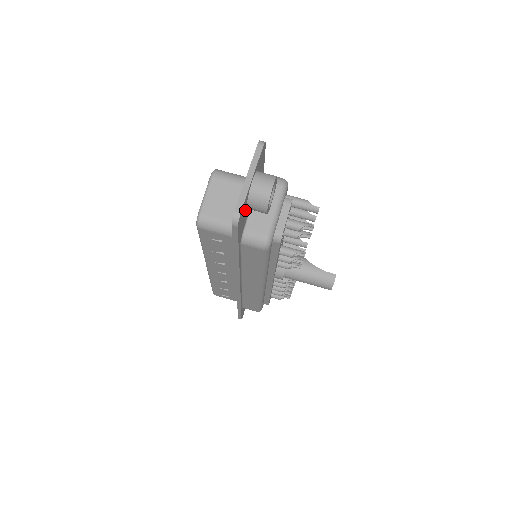
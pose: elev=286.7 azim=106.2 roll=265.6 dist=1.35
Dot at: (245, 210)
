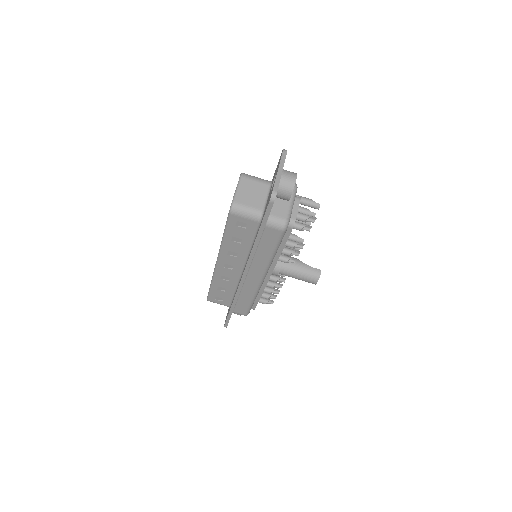
Dot at: occluded
